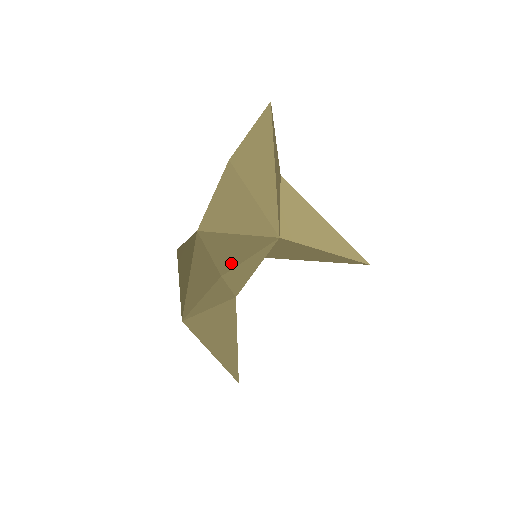
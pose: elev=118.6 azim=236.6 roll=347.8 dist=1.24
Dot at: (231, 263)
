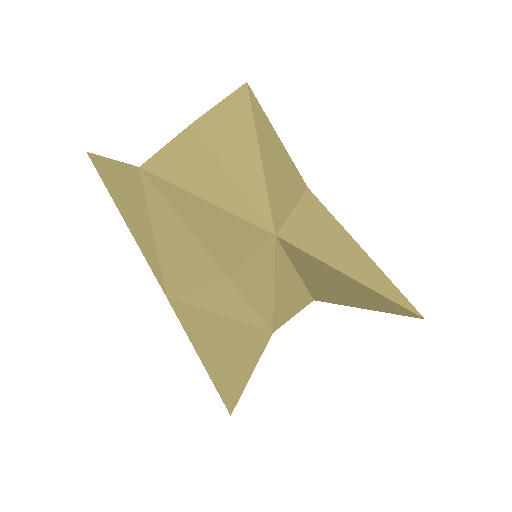
Dot at: (227, 255)
